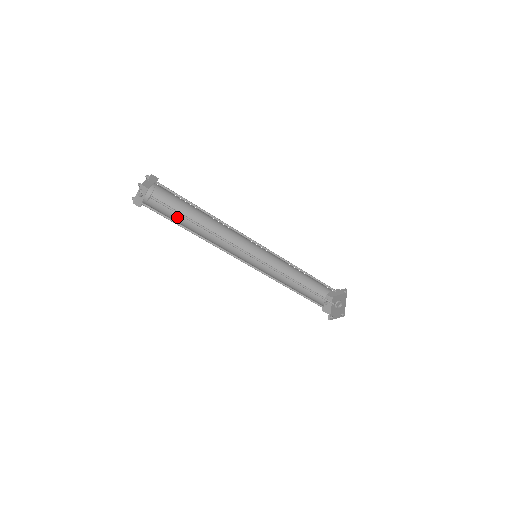
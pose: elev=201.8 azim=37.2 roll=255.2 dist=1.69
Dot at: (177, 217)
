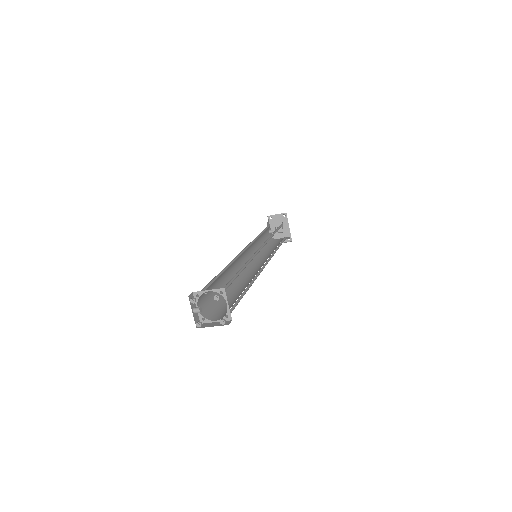
Dot at: occluded
